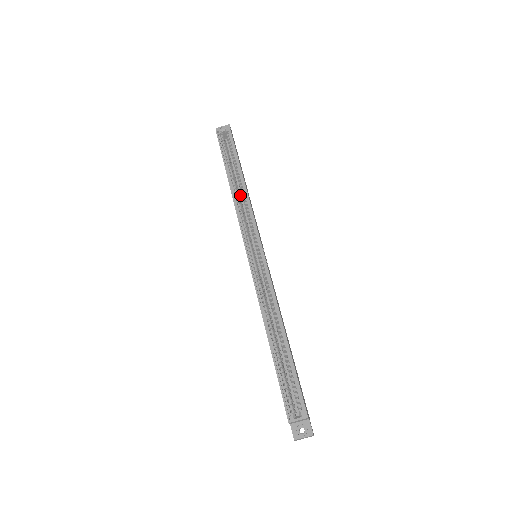
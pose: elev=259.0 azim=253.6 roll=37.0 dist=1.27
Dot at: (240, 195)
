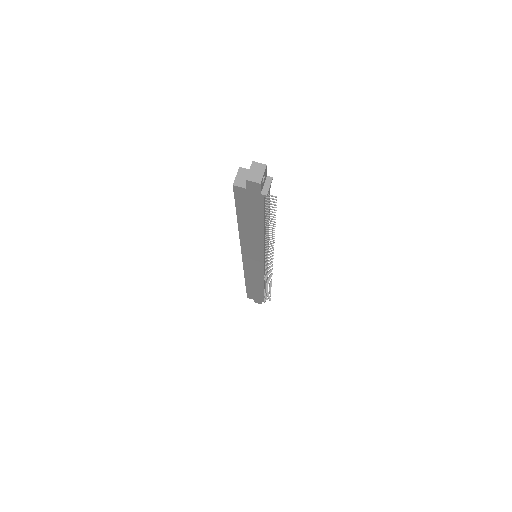
Dot at: occluded
